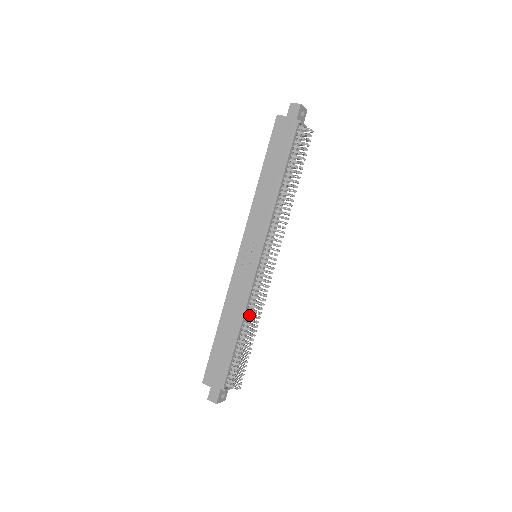
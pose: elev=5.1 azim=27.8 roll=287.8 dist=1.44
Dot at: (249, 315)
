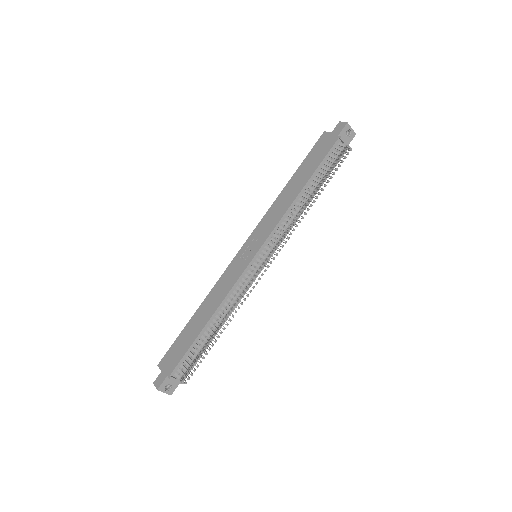
Dot at: (224, 309)
